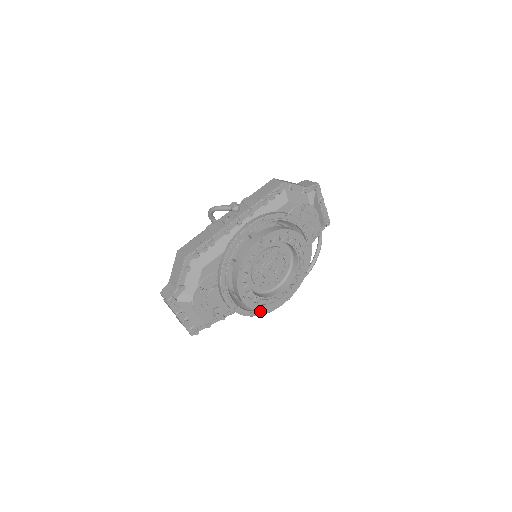
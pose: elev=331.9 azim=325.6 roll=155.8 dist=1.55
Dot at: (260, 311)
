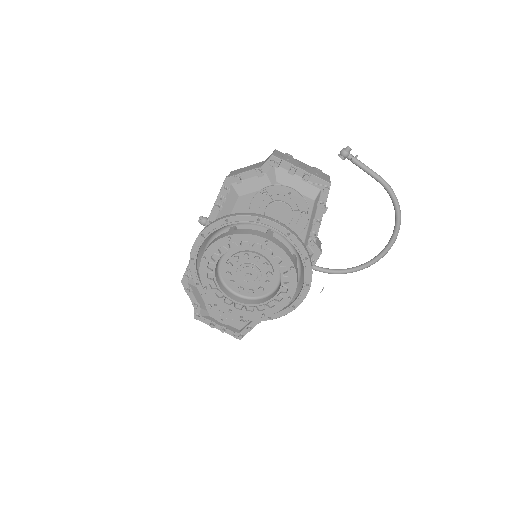
Dot at: (275, 314)
